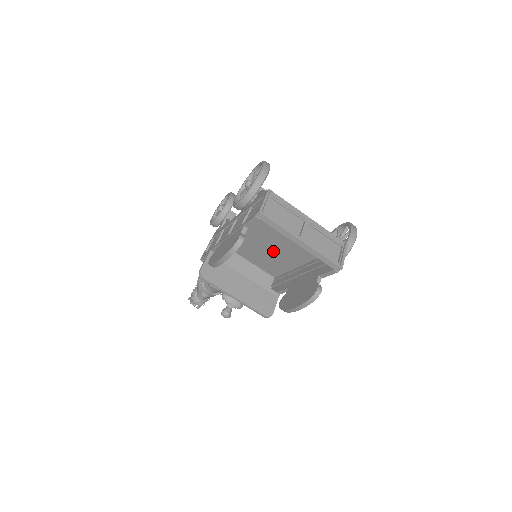
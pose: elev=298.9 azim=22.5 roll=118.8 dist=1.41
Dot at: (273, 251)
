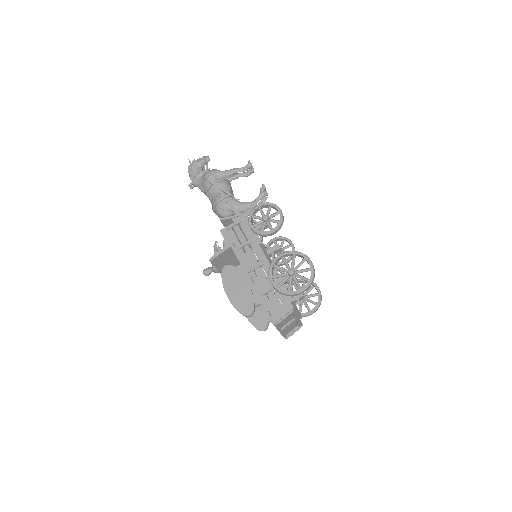
Dot at: occluded
